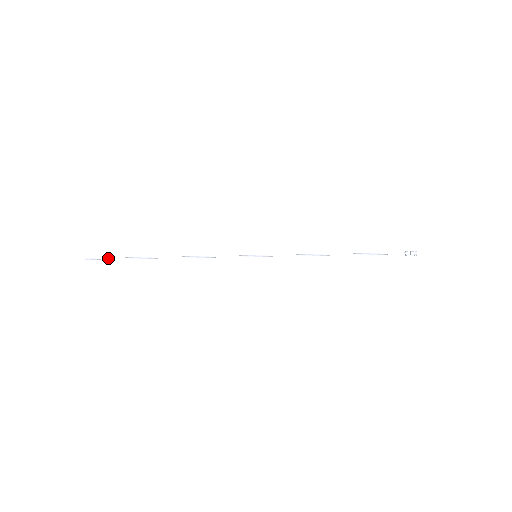
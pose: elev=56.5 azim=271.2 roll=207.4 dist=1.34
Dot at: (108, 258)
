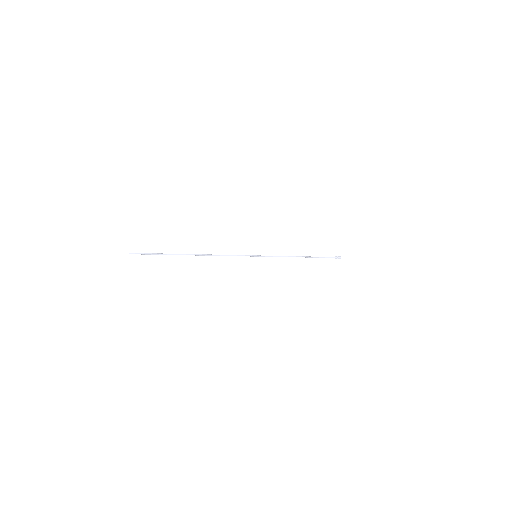
Dot at: (149, 253)
